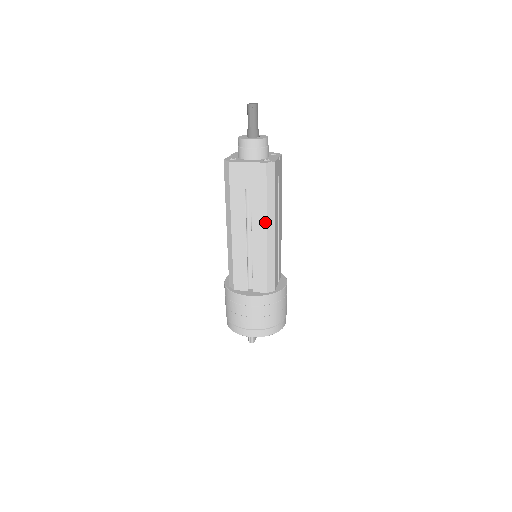
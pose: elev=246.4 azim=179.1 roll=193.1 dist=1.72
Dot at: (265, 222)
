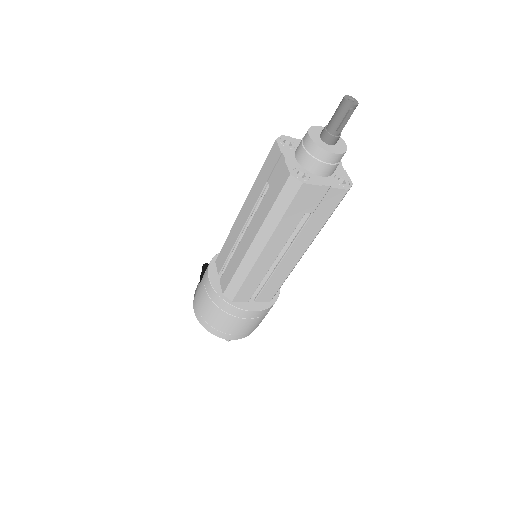
Dot at: (308, 245)
